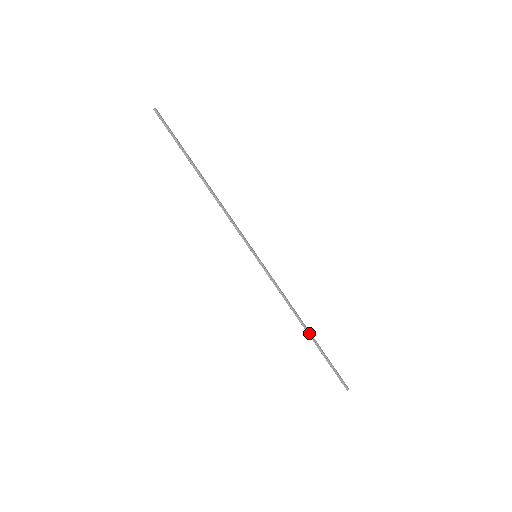
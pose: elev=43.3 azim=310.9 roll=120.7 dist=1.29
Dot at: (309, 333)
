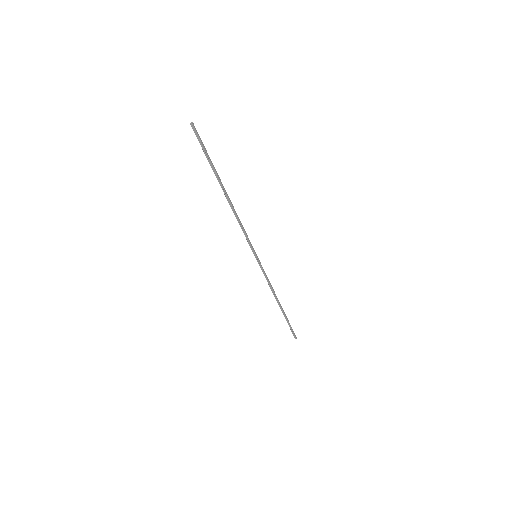
Dot at: (281, 307)
